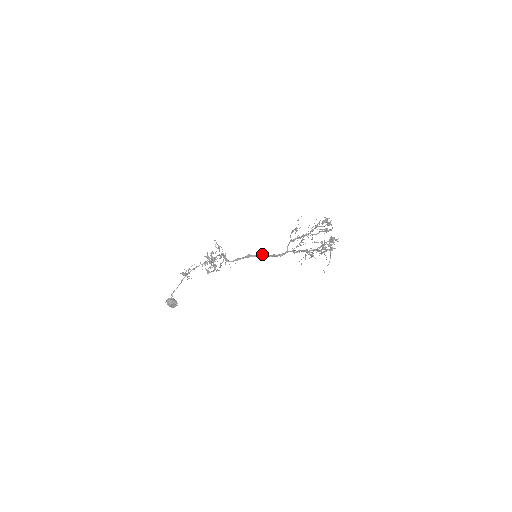
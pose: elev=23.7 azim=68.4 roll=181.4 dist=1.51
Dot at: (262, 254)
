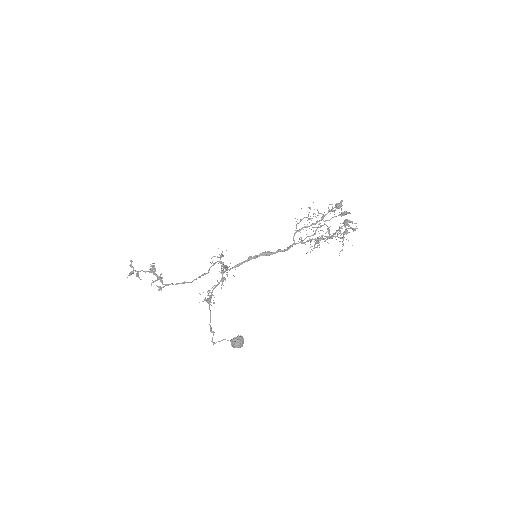
Dot at: (265, 252)
